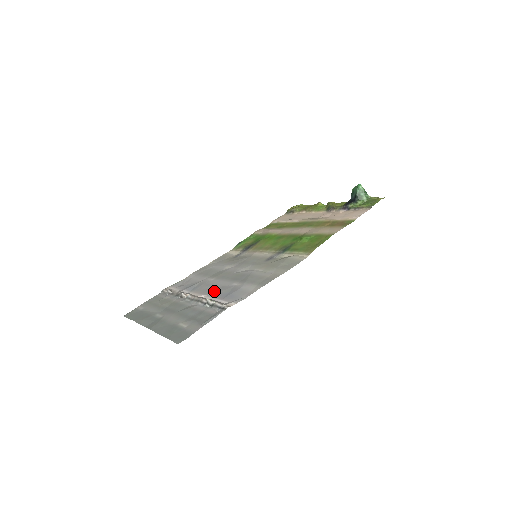
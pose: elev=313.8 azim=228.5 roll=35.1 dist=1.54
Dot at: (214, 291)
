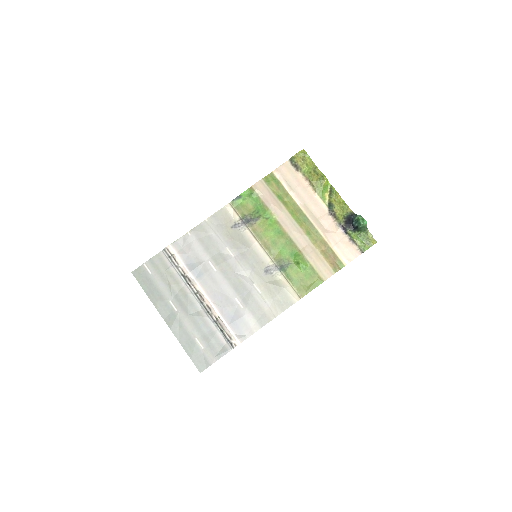
Dot at: (220, 302)
